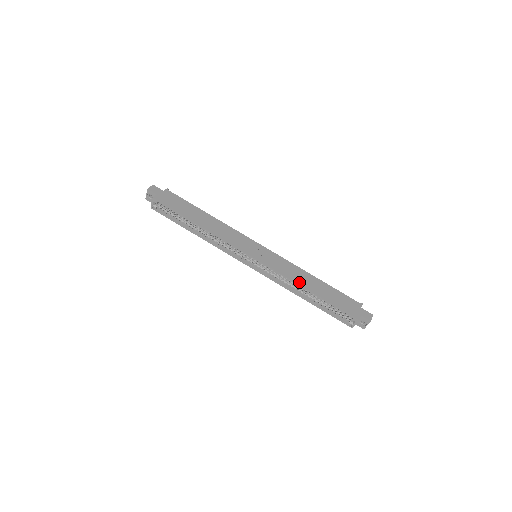
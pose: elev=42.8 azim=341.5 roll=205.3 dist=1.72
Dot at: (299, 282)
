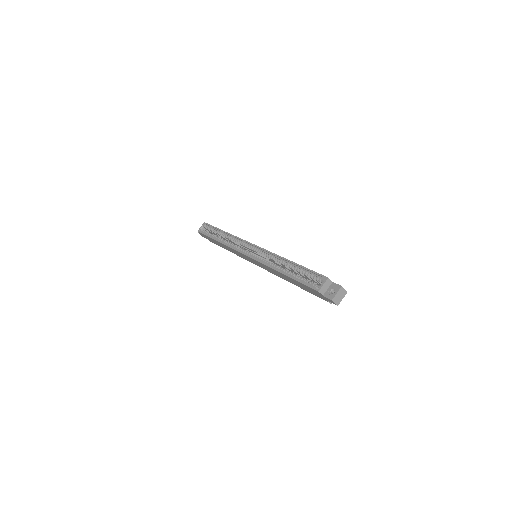
Dot at: occluded
